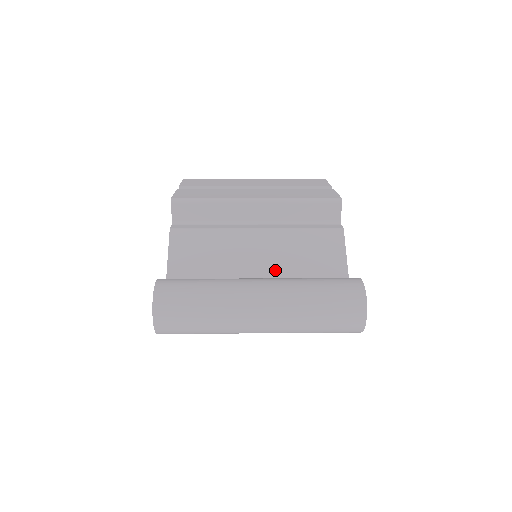
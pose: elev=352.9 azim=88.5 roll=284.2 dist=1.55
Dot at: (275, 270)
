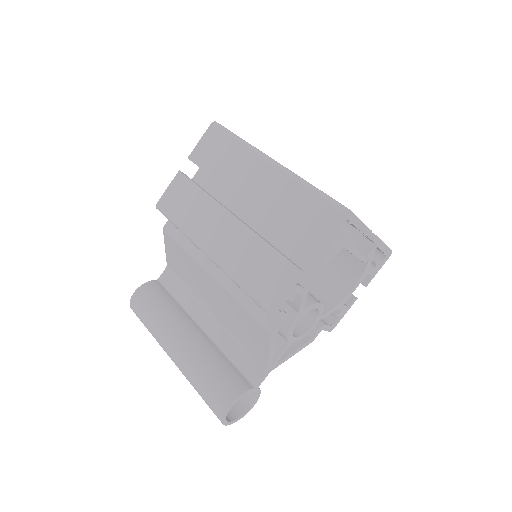
Dot at: (221, 317)
